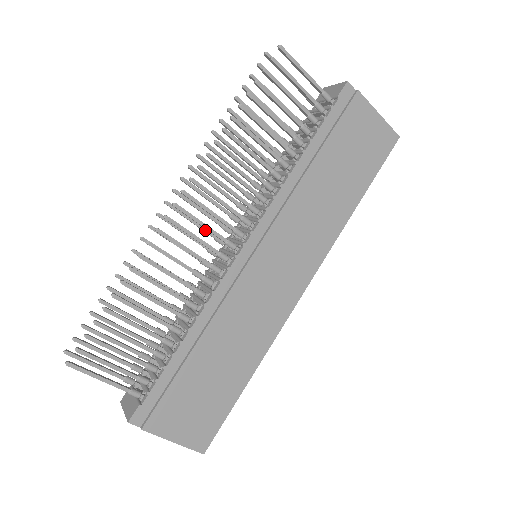
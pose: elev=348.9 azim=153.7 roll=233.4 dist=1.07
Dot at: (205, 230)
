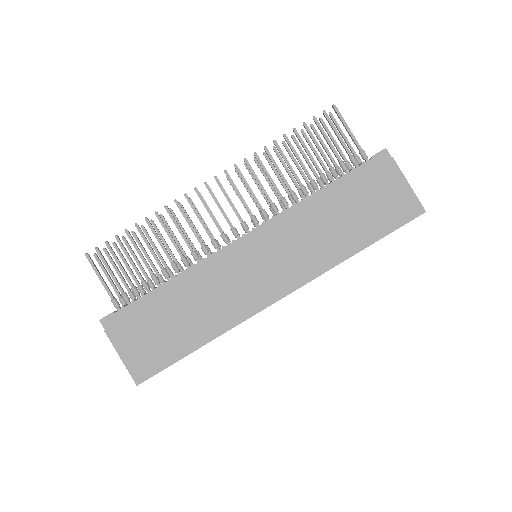
Dot at: occluded
